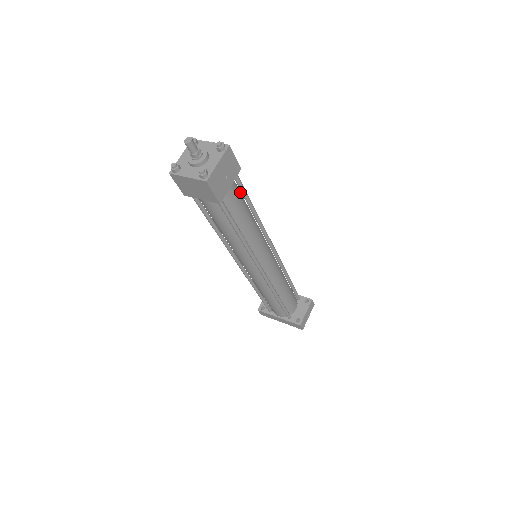
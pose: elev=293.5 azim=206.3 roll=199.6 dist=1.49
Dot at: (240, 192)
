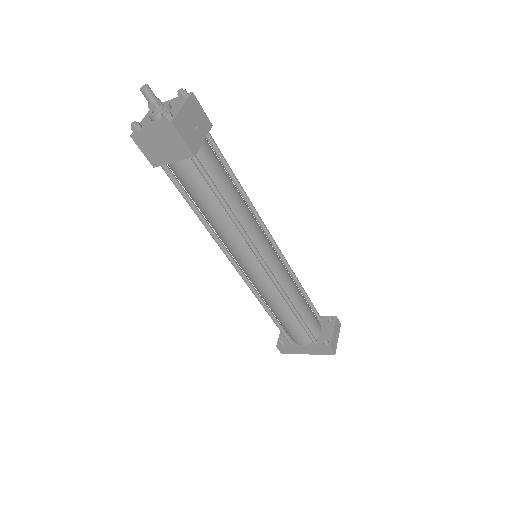
Dot at: (218, 159)
